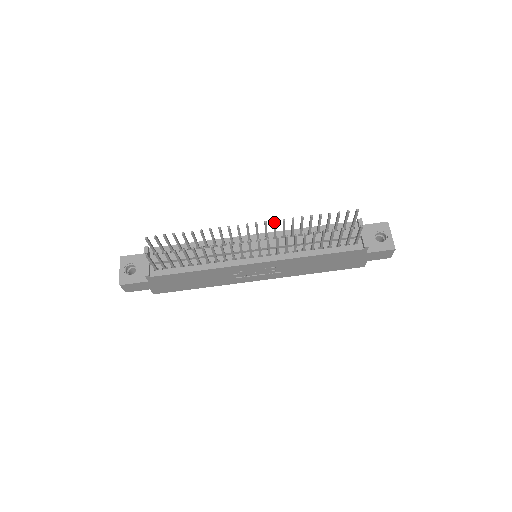
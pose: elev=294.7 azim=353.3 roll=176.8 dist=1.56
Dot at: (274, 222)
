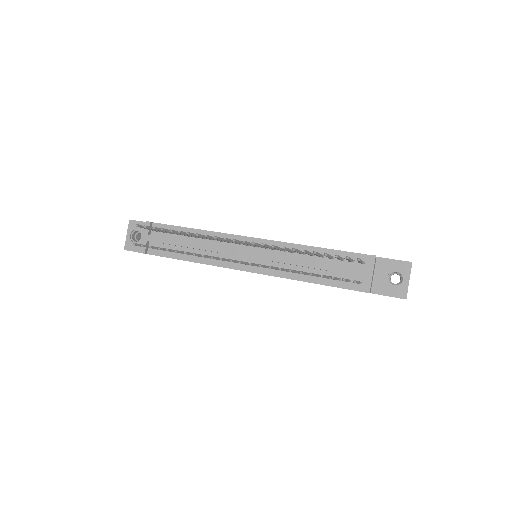
Dot at: occluded
